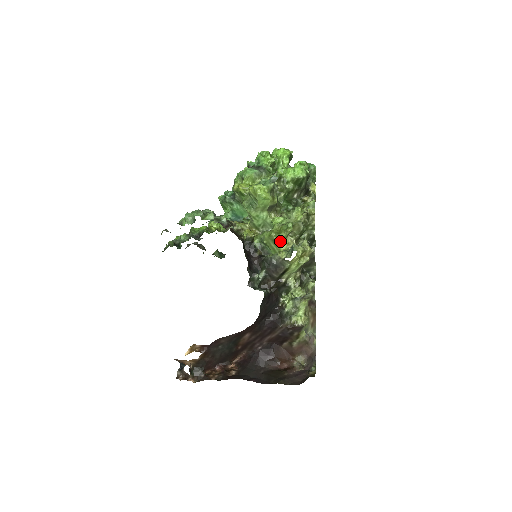
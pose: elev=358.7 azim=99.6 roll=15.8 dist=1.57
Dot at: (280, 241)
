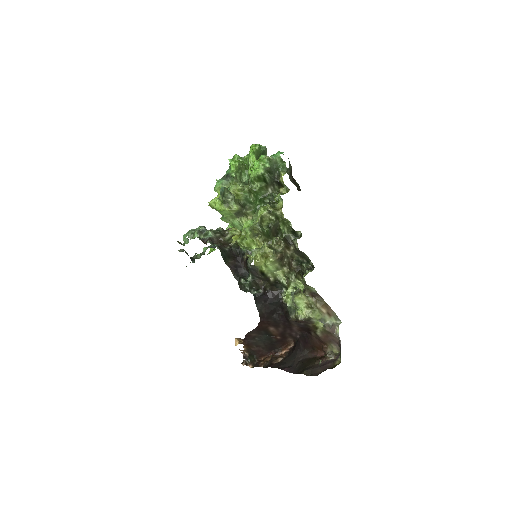
Dot at: (247, 246)
